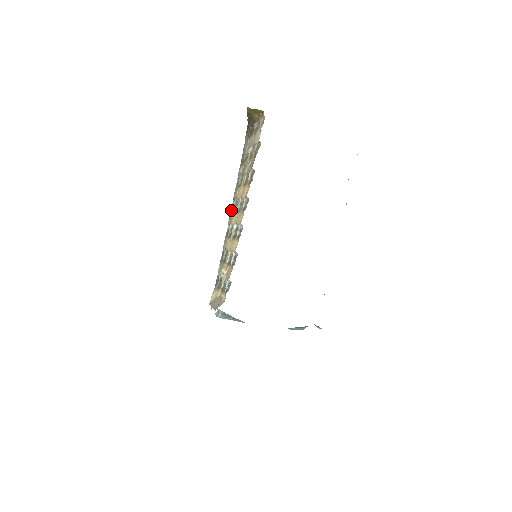
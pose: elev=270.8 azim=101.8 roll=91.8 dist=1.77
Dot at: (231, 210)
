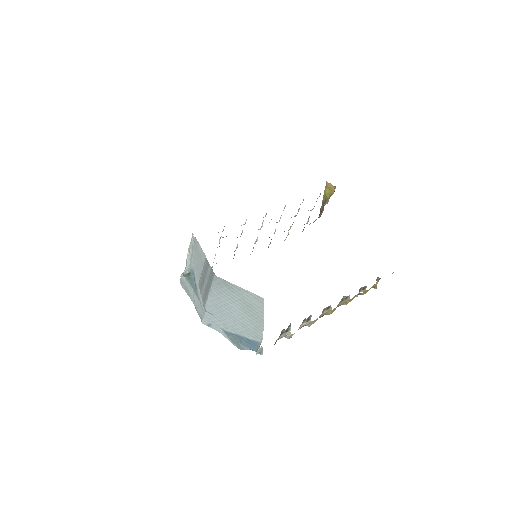
Dot at: occluded
